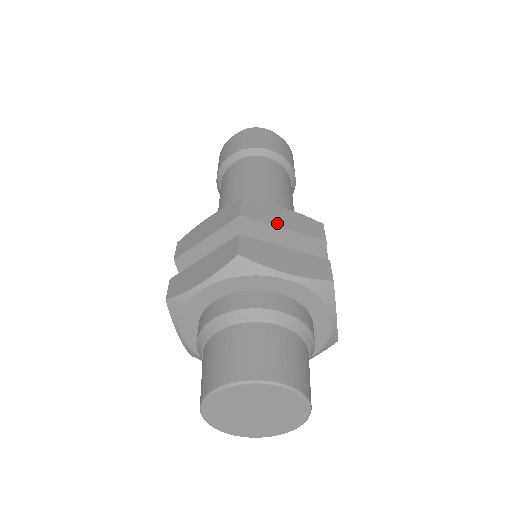
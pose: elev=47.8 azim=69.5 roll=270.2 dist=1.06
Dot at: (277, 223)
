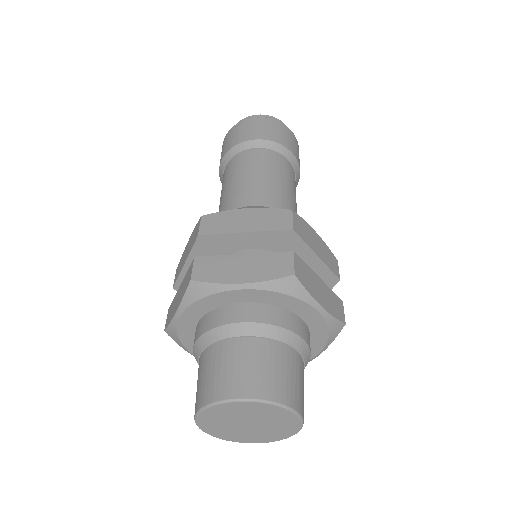
Dot at: (237, 229)
